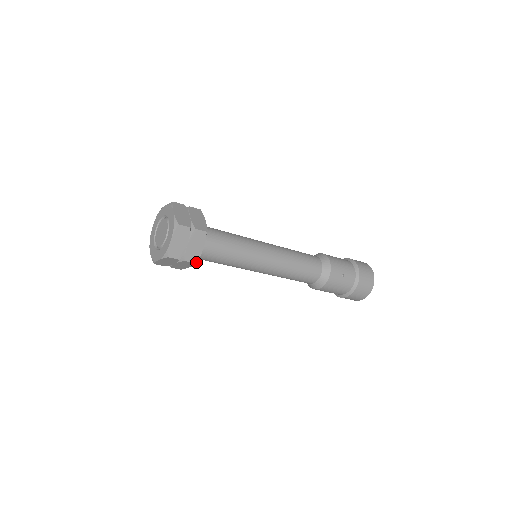
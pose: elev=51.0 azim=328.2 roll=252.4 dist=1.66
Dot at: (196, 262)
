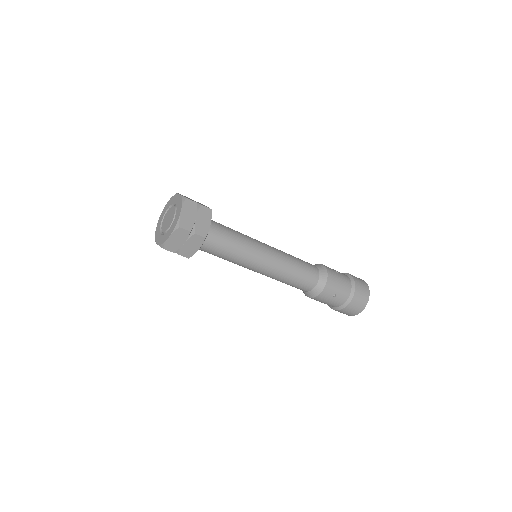
Dot at: (189, 257)
